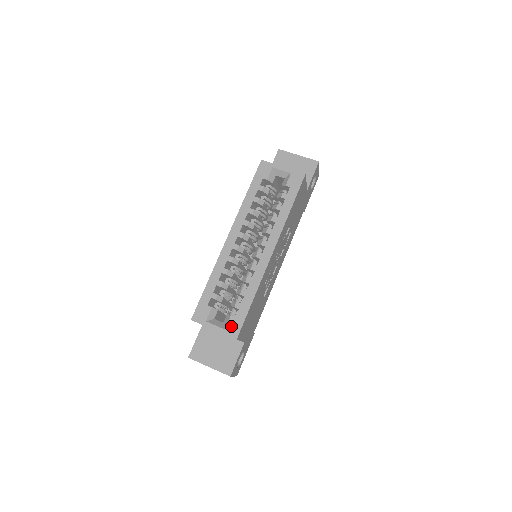
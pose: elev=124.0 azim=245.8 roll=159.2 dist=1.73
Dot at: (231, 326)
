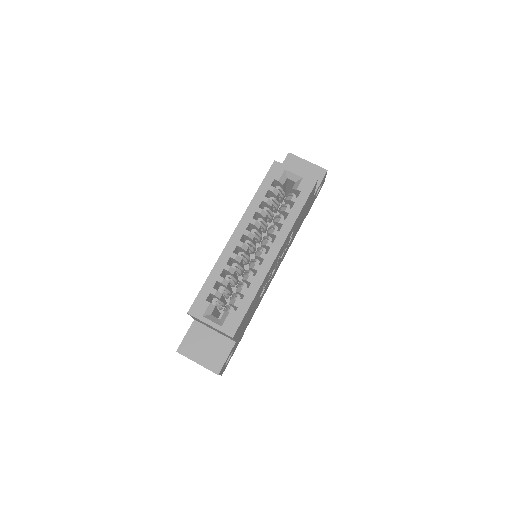
Dot at: (228, 324)
